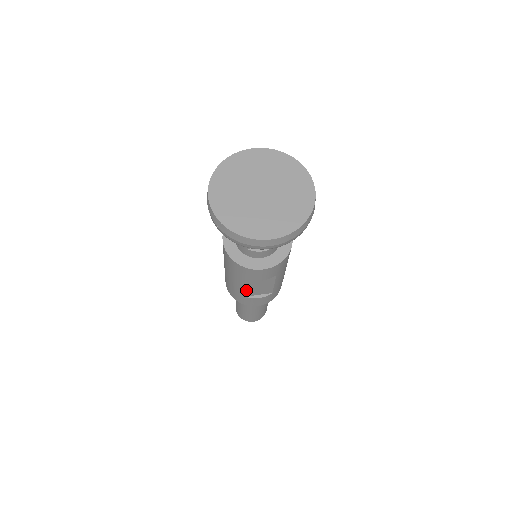
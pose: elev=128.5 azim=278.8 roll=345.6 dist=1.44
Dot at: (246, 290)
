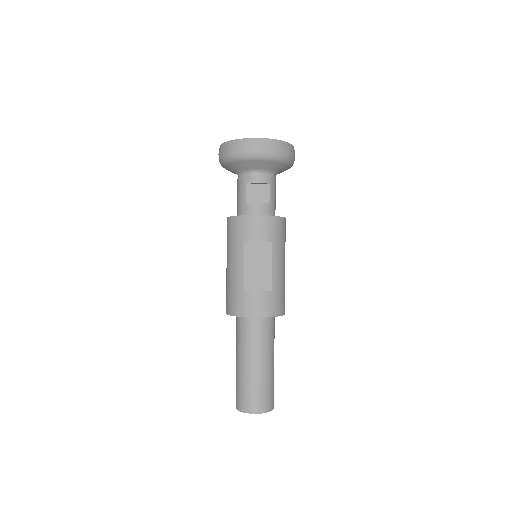
Dot at: (245, 273)
